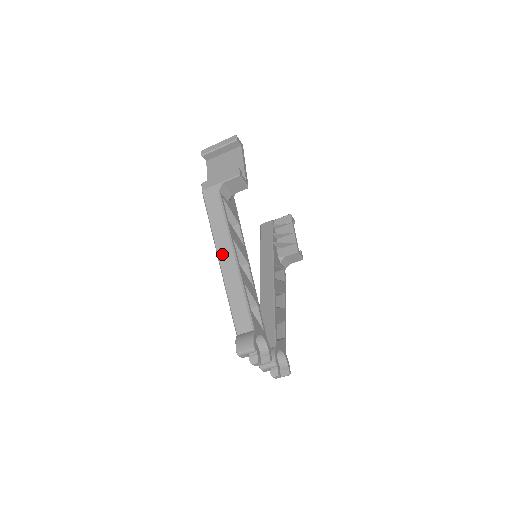
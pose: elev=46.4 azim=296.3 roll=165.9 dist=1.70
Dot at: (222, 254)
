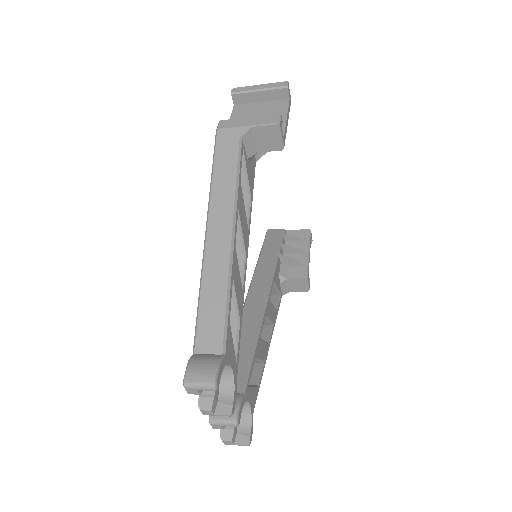
Dot at: (214, 223)
